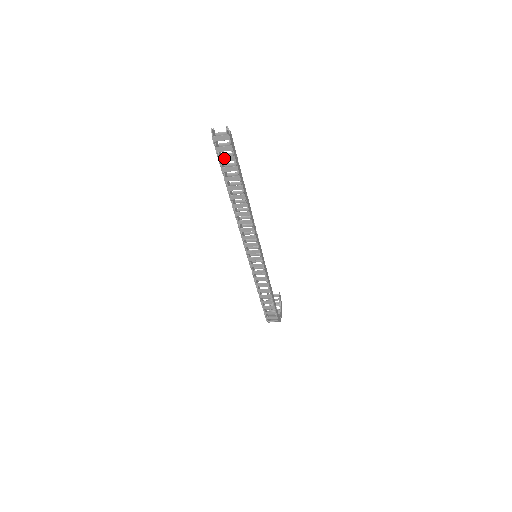
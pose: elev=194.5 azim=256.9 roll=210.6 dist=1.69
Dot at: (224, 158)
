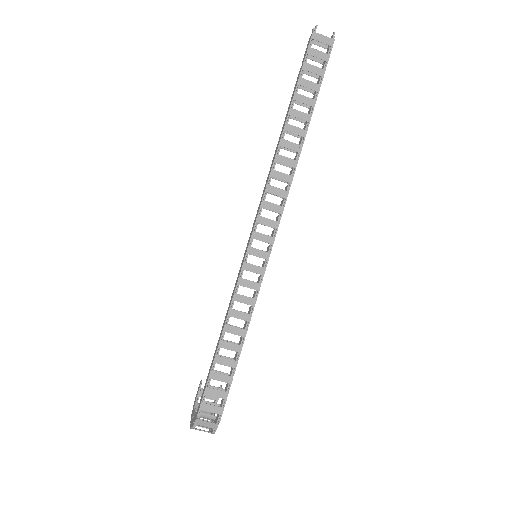
Dot at: (311, 66)
